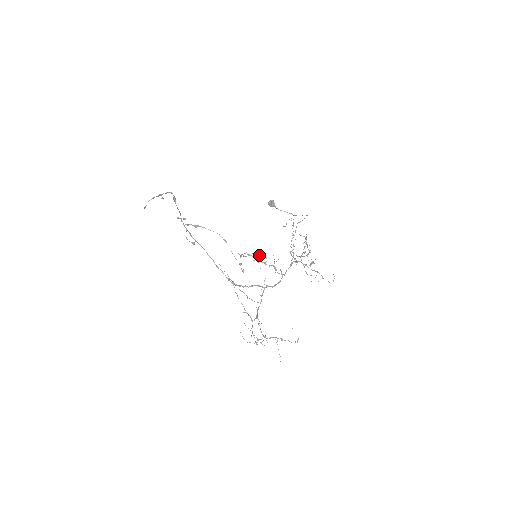
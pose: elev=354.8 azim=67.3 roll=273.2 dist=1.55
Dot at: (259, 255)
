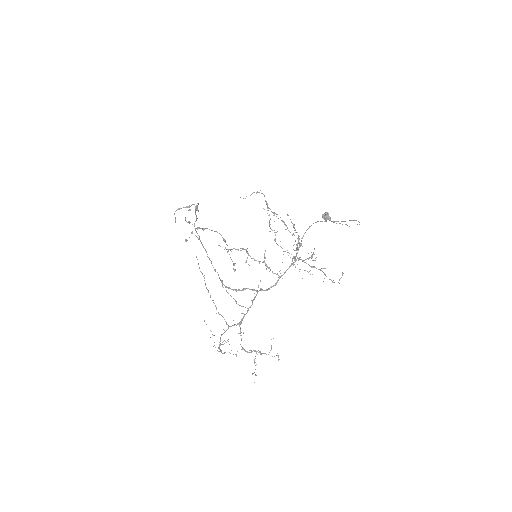
Dot at: occluded
